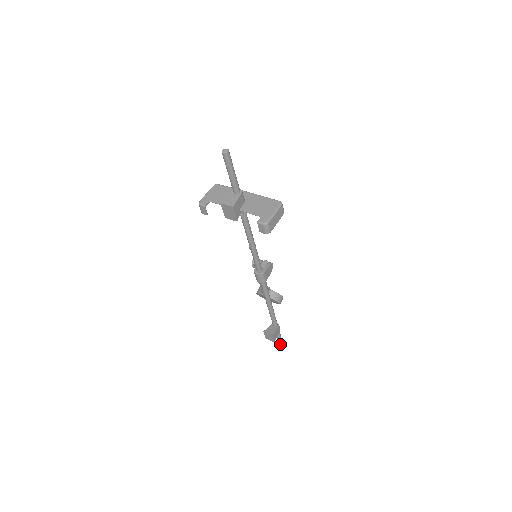
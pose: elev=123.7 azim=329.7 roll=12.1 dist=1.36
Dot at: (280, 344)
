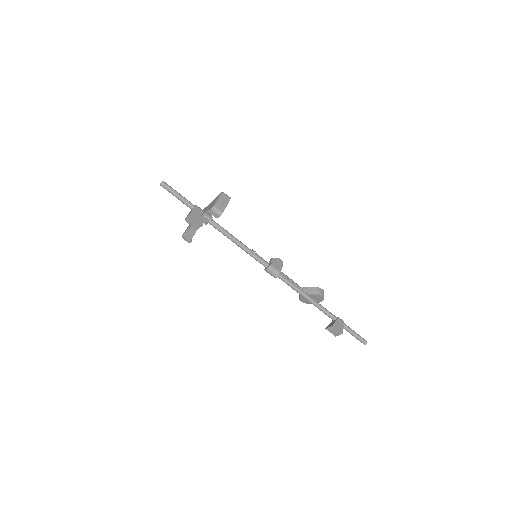
Dot at: (360, 340)
